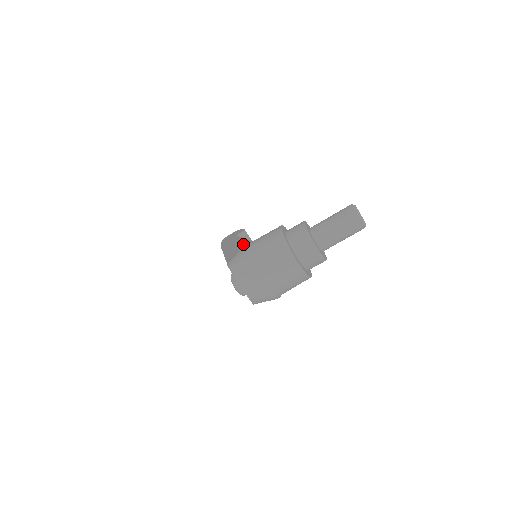
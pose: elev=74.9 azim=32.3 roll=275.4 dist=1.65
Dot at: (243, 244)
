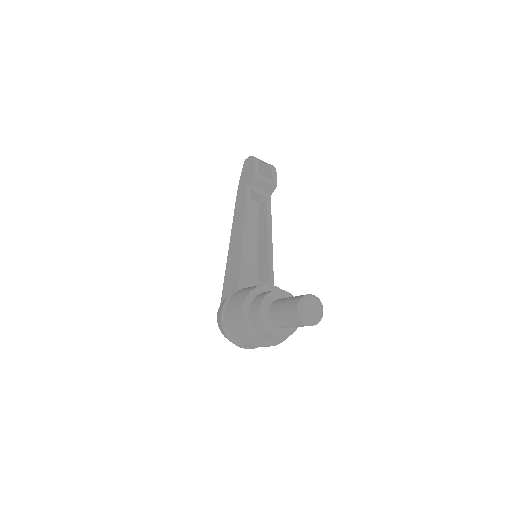
Dot at: (237, 256)
